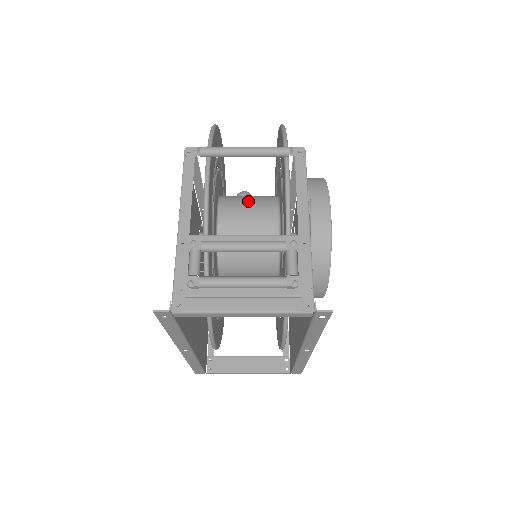
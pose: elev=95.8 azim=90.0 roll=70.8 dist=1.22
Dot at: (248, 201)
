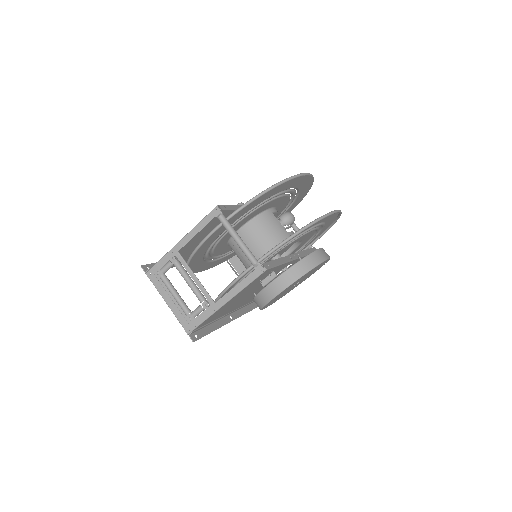
Dot at: (265, 235)
